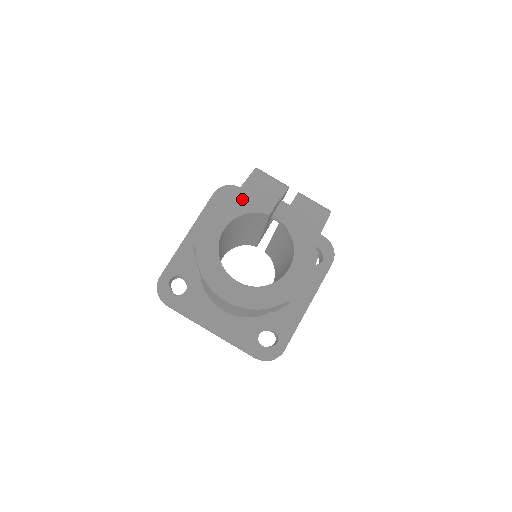
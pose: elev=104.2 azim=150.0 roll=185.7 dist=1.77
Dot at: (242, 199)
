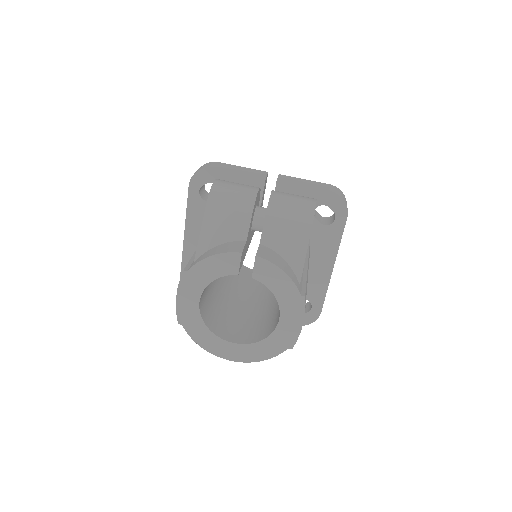
Dot at: (203, 268)
